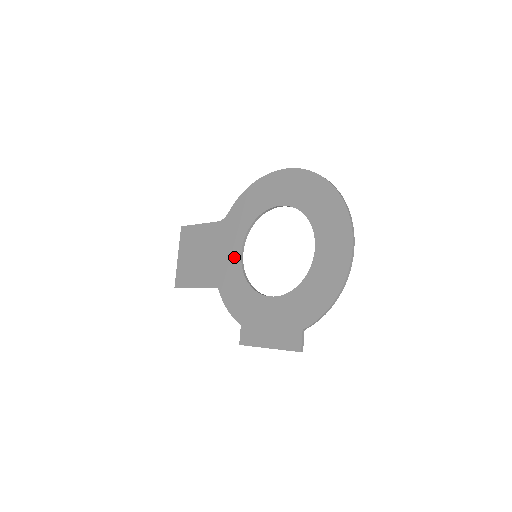
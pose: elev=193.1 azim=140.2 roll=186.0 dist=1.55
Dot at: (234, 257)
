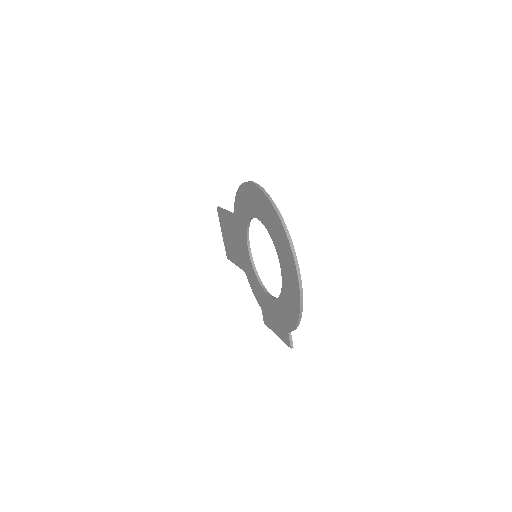
Dot at: (246, 251)
